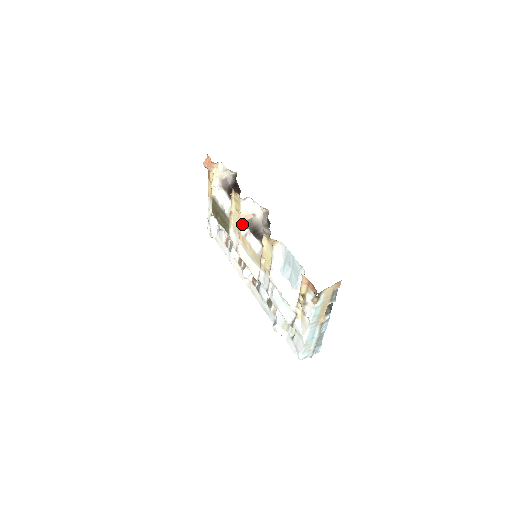
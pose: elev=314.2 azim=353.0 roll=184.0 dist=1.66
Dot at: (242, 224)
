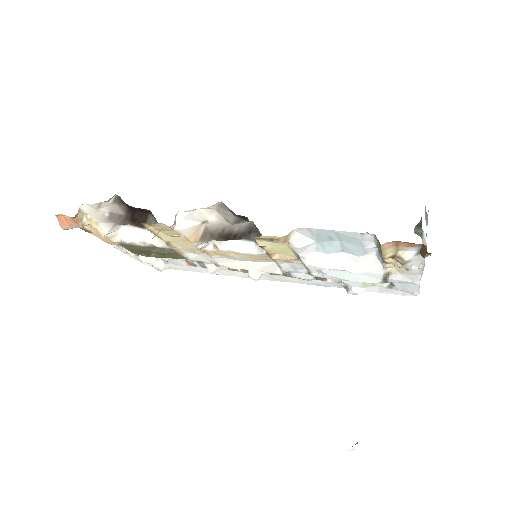
Dot at: (199, 244)
